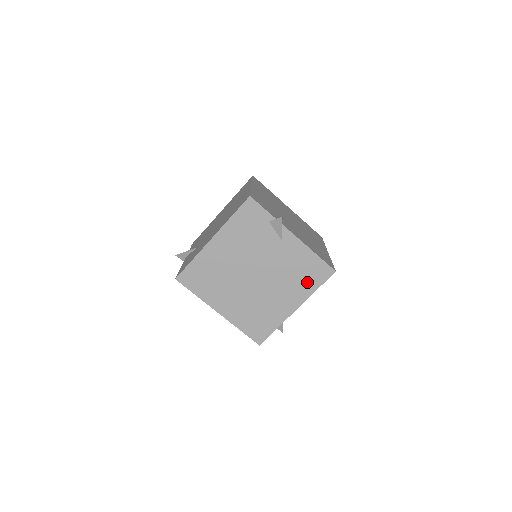
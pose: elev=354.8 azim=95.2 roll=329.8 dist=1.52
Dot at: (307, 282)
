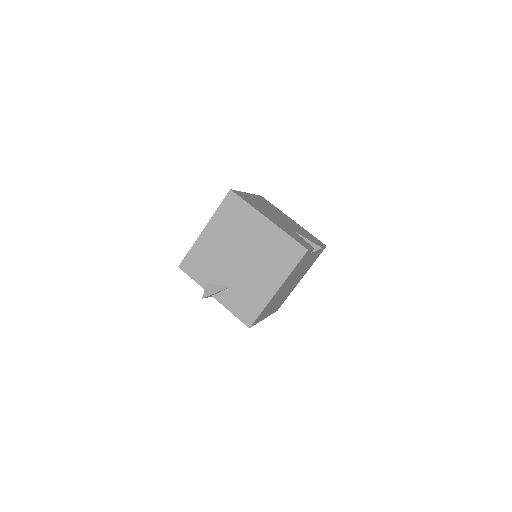
Dot at: (312, 263)
